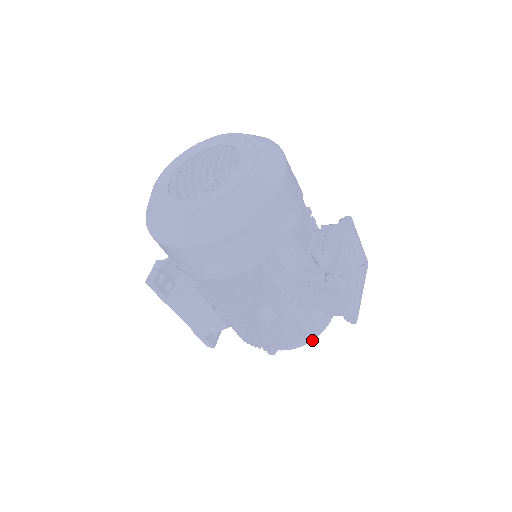
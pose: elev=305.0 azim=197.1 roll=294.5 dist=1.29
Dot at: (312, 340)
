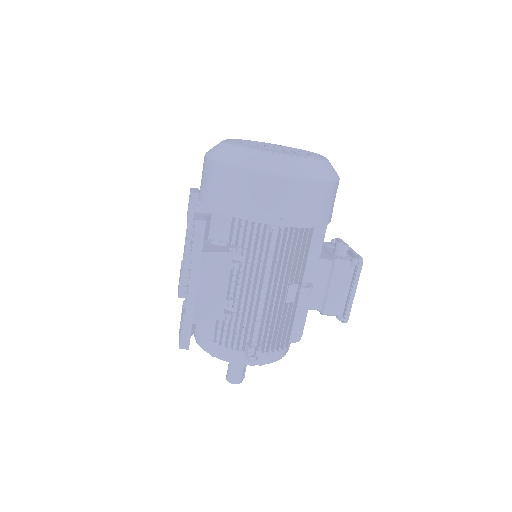
Dot at: (281, 357)
